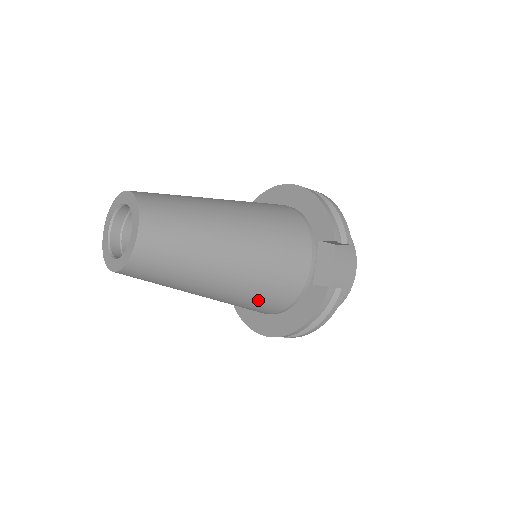
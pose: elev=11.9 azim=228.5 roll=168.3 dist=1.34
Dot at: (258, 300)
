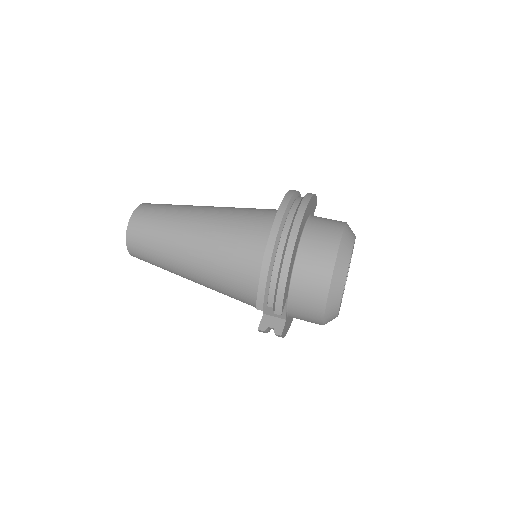
Dot at: occluded
